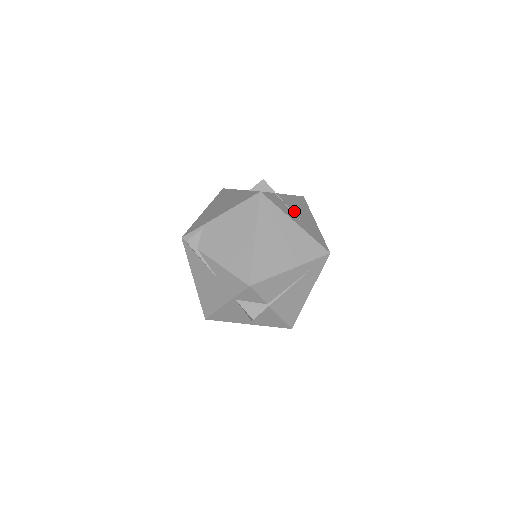
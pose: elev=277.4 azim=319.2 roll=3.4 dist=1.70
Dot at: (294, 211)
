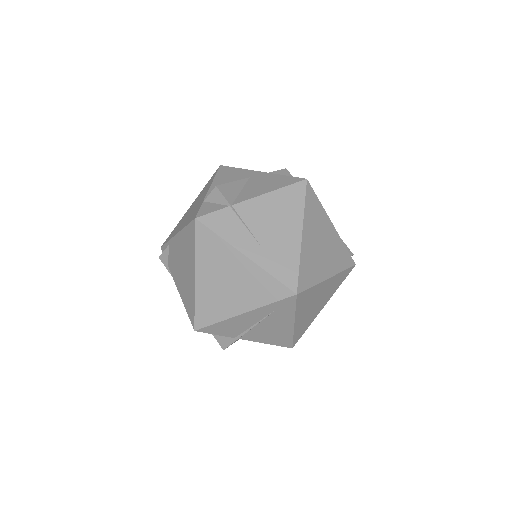
Dot at: (256, 229)
